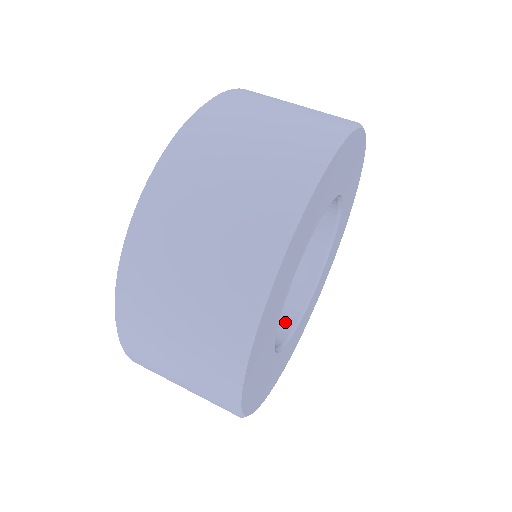
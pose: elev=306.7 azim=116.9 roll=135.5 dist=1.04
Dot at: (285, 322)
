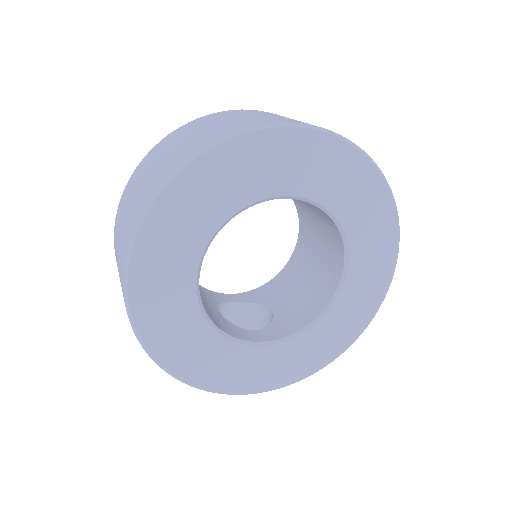
Dot at: (292, 326)
